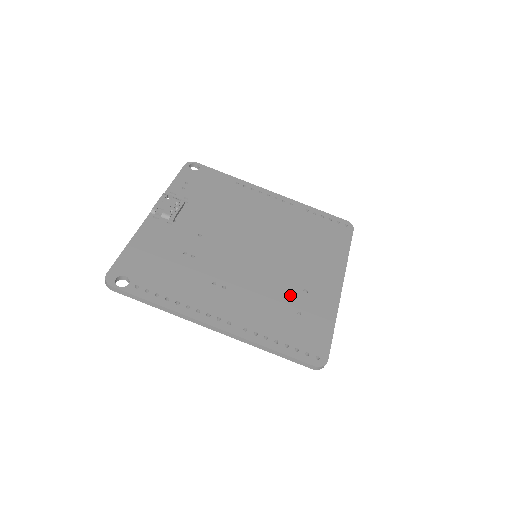
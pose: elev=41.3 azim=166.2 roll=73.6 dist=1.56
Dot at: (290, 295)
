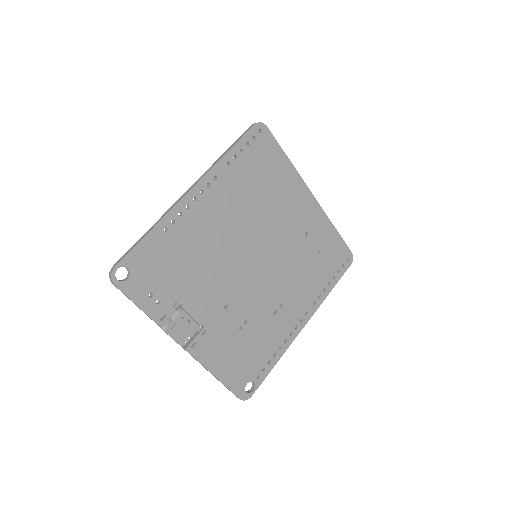
Dot at: (304, 251)
